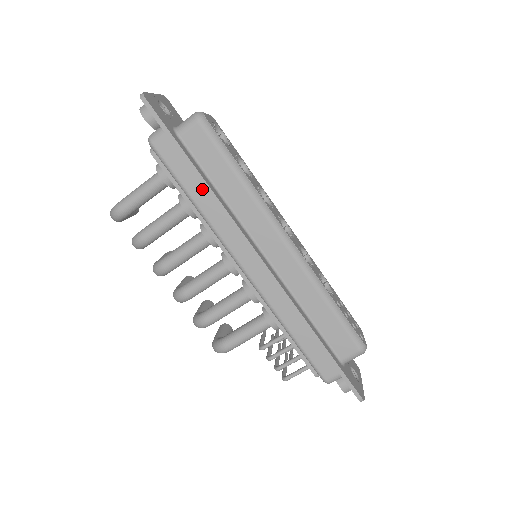
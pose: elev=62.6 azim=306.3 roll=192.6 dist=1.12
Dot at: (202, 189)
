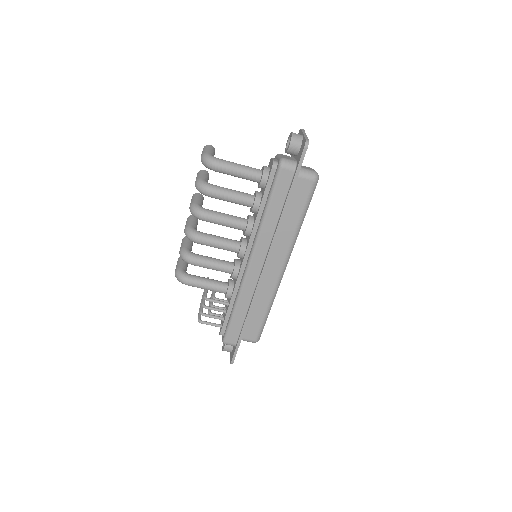
Dot at: (278, 213)
